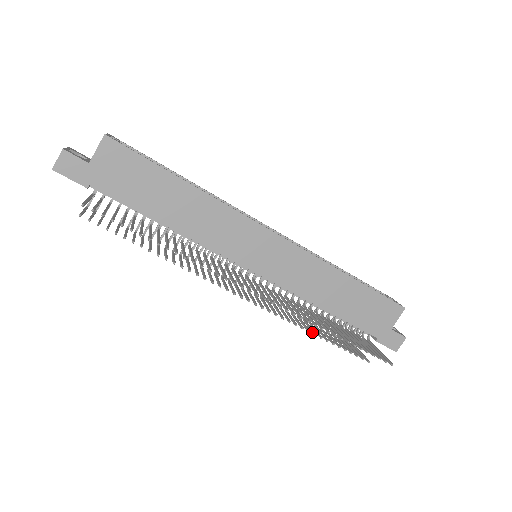
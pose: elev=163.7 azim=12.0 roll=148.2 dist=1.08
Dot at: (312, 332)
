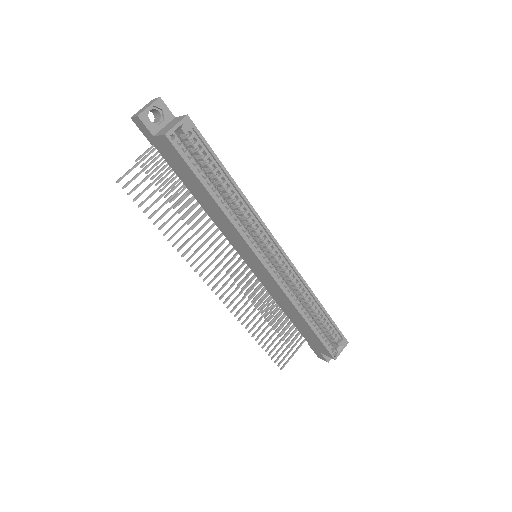
Dot at: (263, 310)
